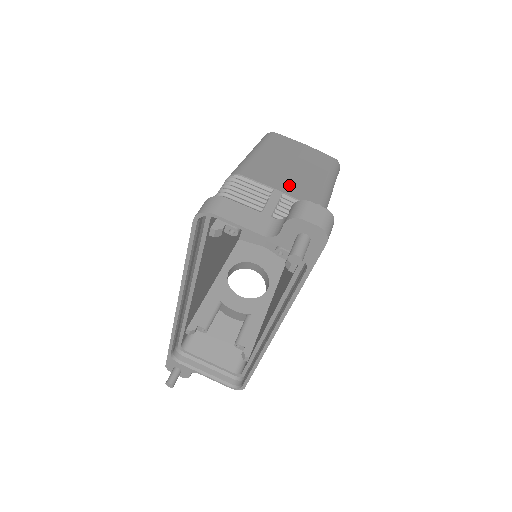
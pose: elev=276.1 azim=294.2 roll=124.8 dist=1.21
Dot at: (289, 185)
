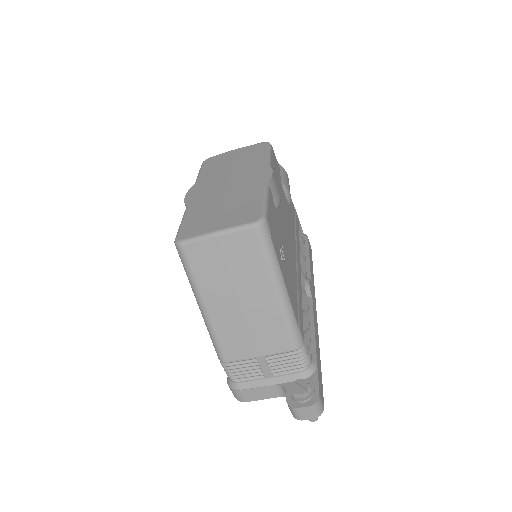
Dot at: (259, 341)
